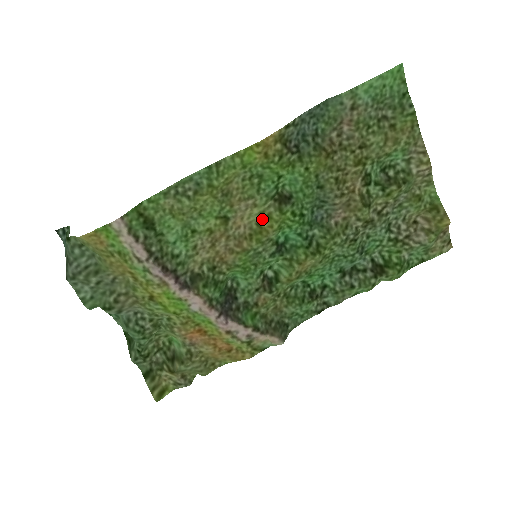
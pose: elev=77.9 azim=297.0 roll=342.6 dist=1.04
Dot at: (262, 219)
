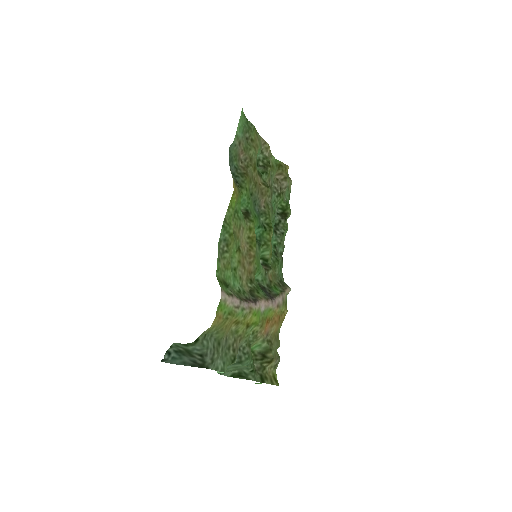
Dot at: (248, 233)
